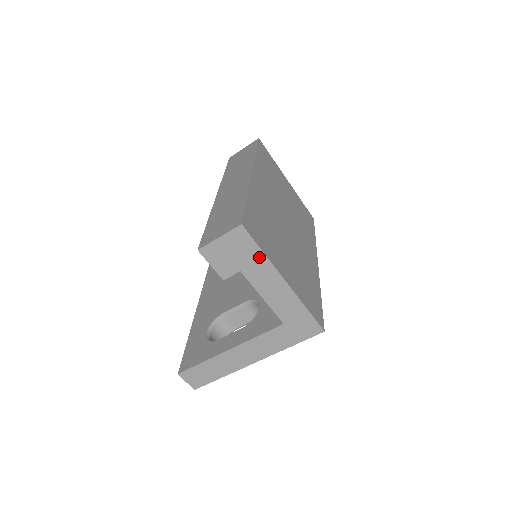
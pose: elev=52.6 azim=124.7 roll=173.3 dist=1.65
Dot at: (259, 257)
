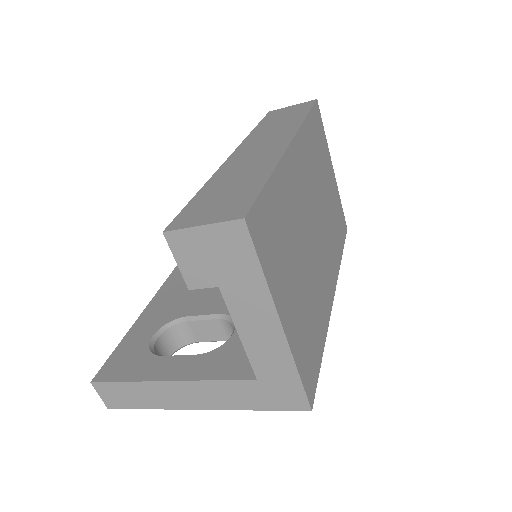
Dot at: (254, 277)
